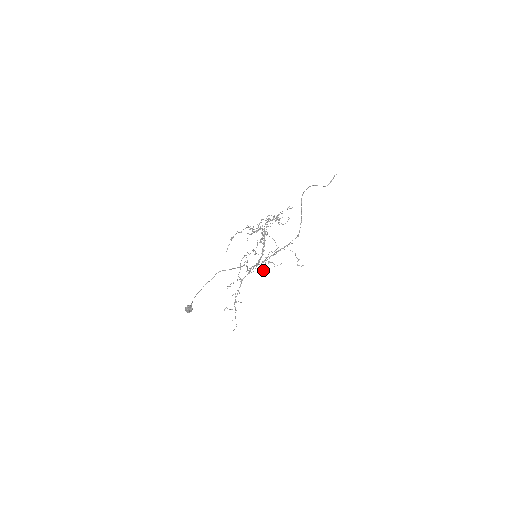
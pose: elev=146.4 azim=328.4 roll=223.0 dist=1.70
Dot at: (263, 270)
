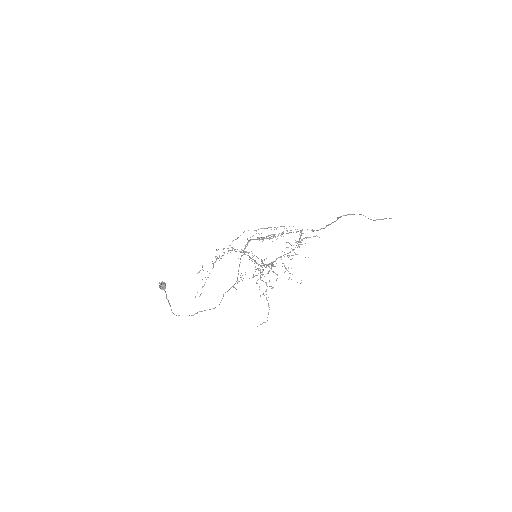
Dot at: (261, 237)
